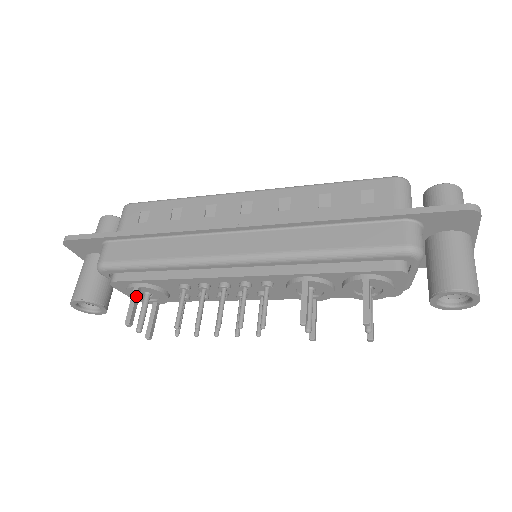
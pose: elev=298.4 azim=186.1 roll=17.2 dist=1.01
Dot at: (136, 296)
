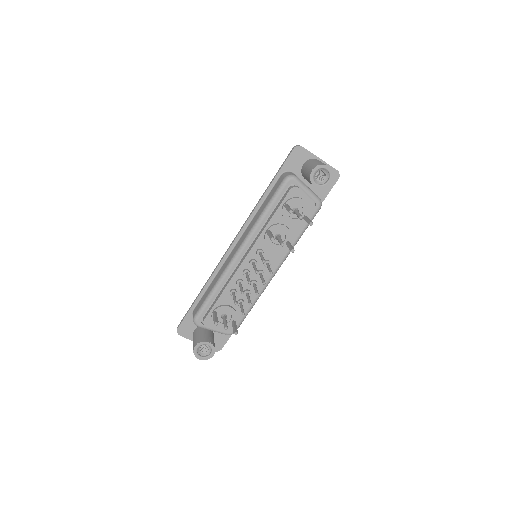
Dot at: (214, 314)
